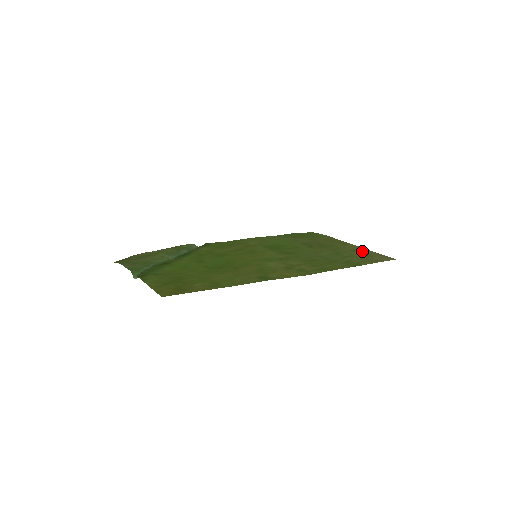
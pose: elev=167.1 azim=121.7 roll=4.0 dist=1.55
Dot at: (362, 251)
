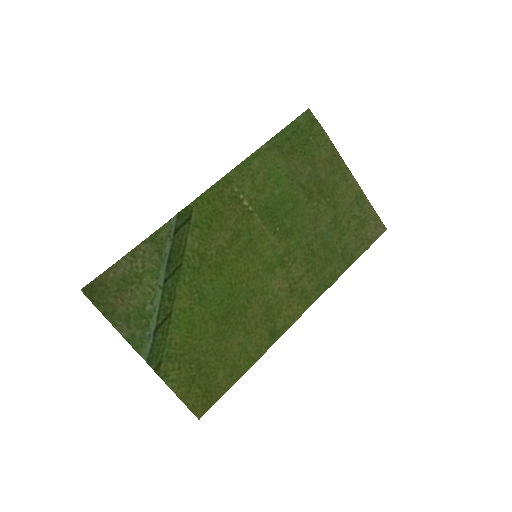
Dot at: (360, 205)
